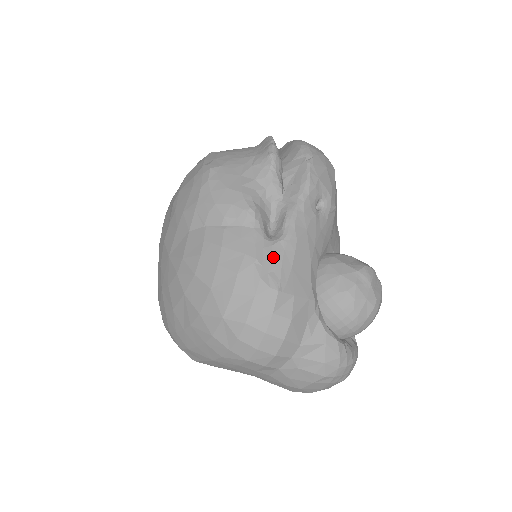
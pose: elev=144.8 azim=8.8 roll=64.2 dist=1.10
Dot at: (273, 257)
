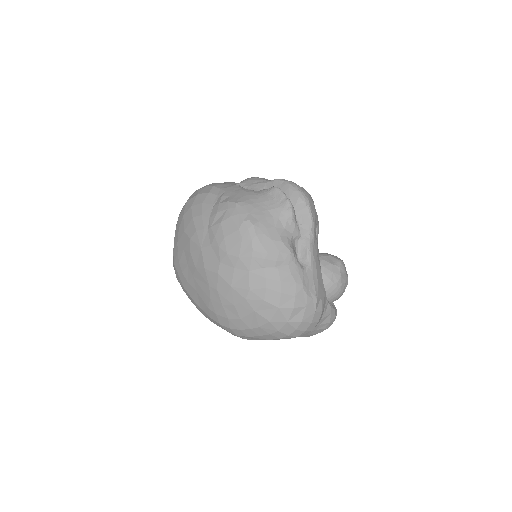
Dot at: (309, 279)
